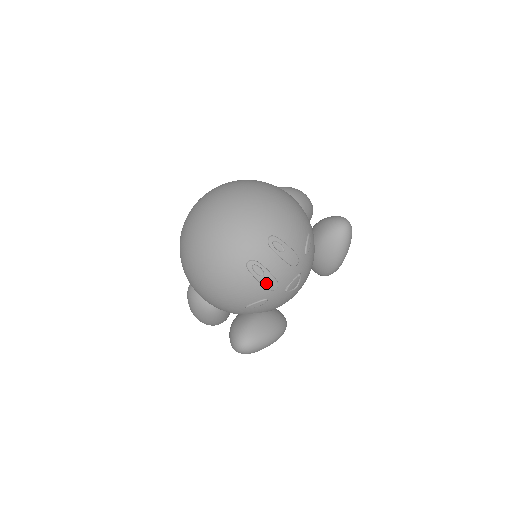
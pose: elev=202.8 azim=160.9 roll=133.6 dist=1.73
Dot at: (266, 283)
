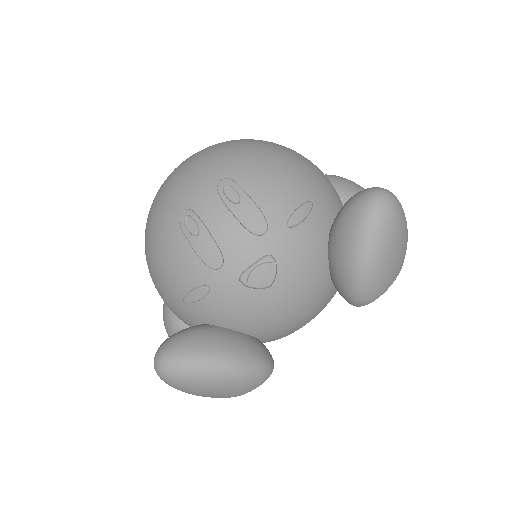
Dot at: (201, 250)
